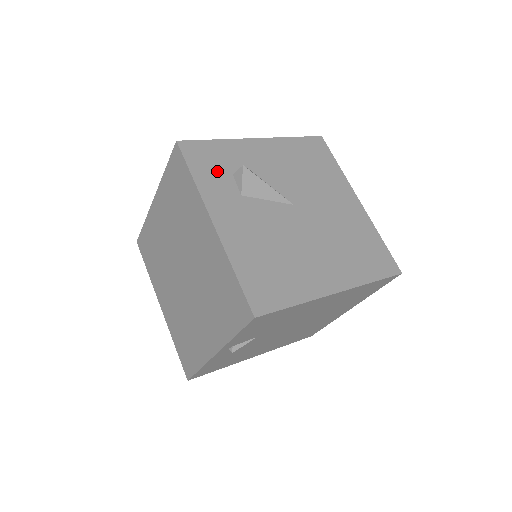
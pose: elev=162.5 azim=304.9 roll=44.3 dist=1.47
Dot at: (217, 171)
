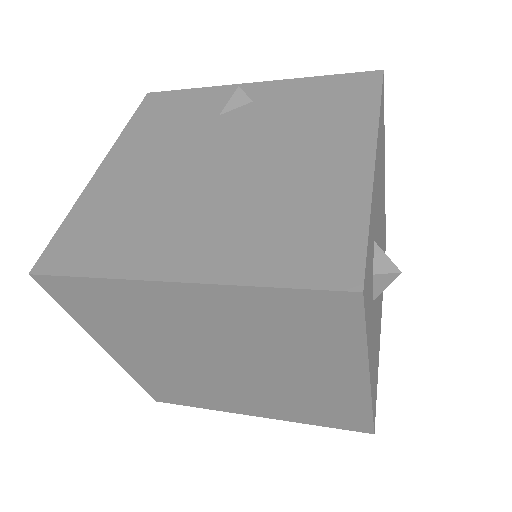
Dot at: (370, 291)
